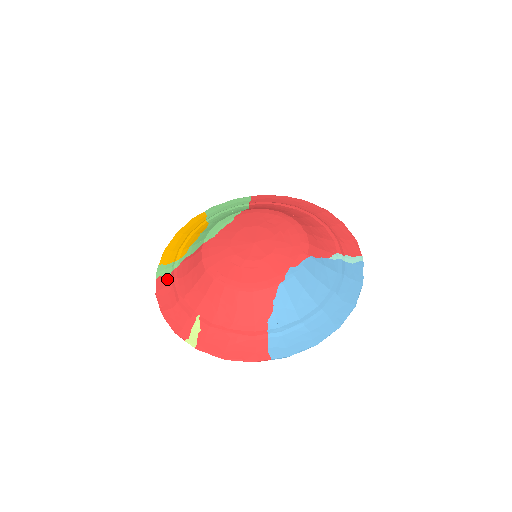
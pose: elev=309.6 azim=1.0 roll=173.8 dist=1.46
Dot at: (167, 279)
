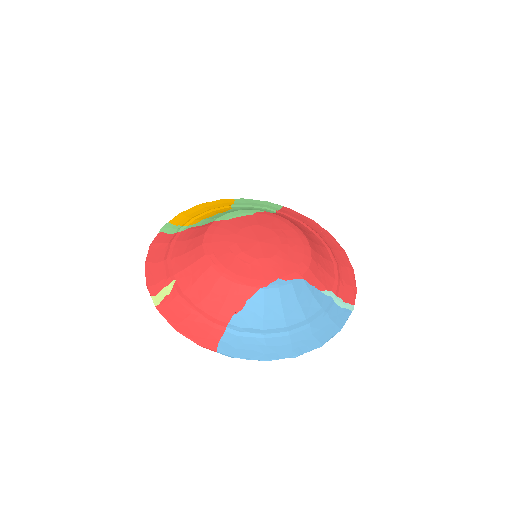
Dot at: (167, 237)
